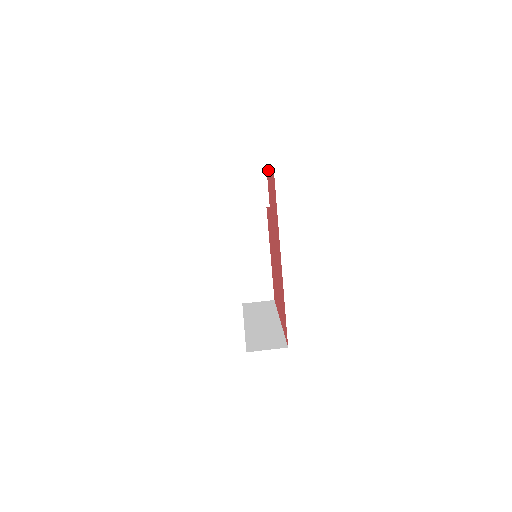
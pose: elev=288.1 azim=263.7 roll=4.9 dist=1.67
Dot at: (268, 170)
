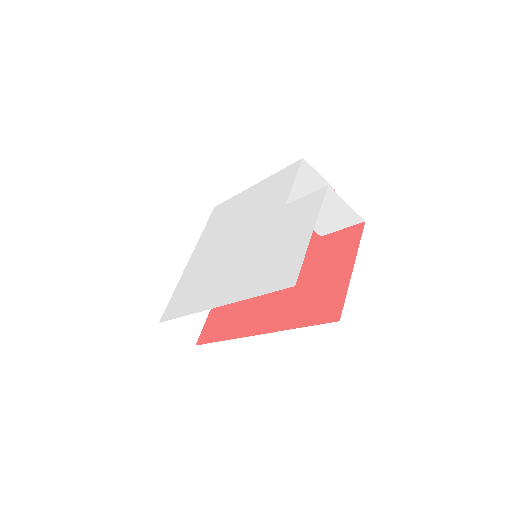
Dot at: (356, 247)
